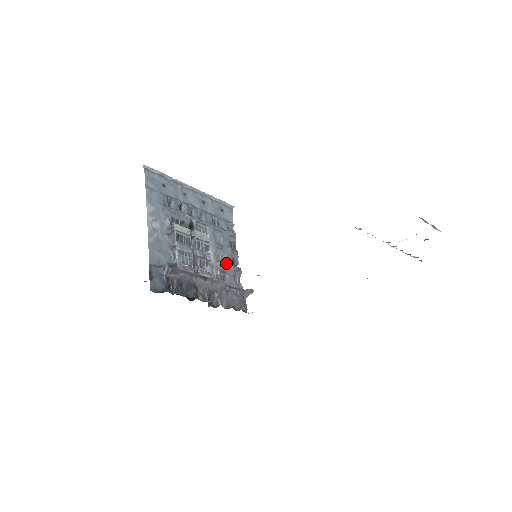
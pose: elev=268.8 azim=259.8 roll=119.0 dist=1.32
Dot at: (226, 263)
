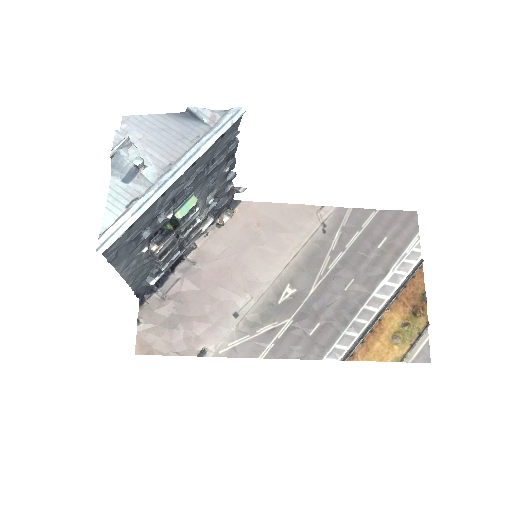
Dot at: (217, 189)
